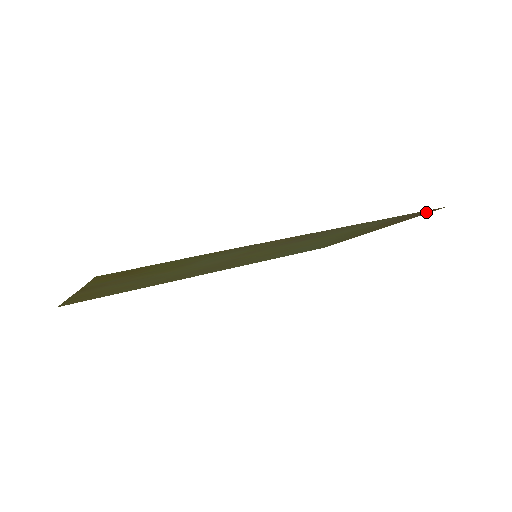
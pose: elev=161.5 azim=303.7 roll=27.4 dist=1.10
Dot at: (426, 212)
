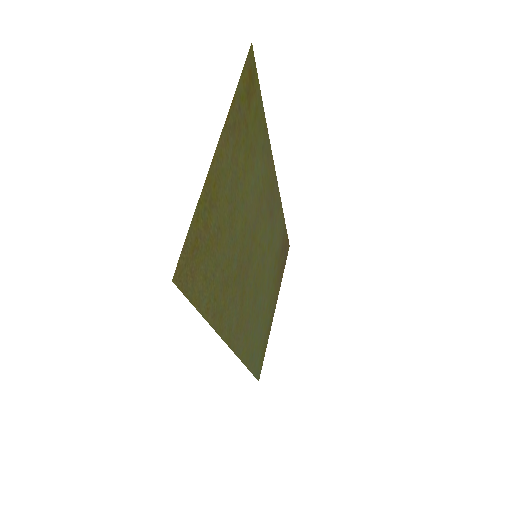
Dot at: (286, 251)
